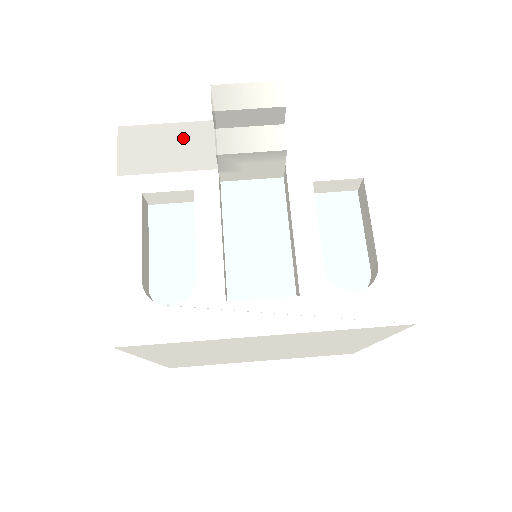
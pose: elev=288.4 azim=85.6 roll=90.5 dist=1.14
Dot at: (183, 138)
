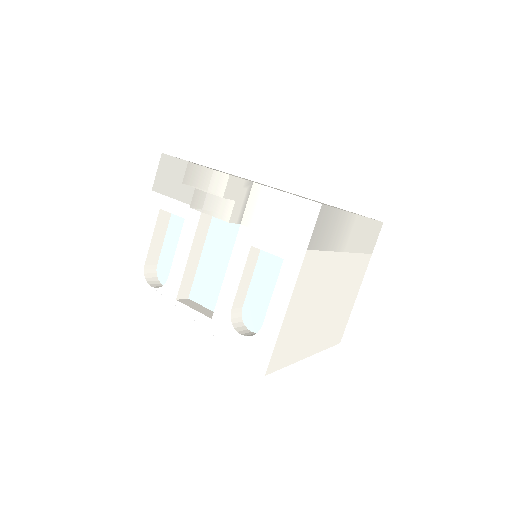
Dot at: occluded
